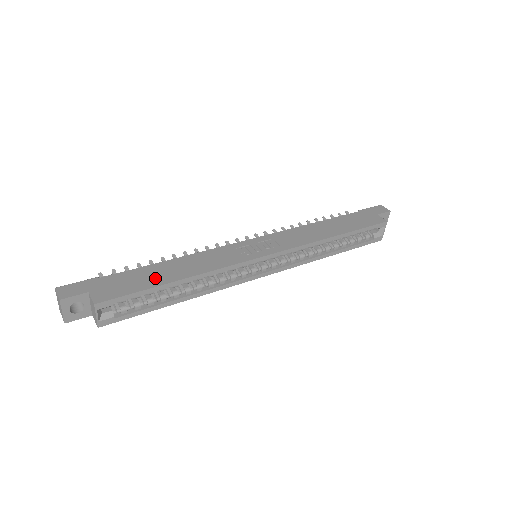
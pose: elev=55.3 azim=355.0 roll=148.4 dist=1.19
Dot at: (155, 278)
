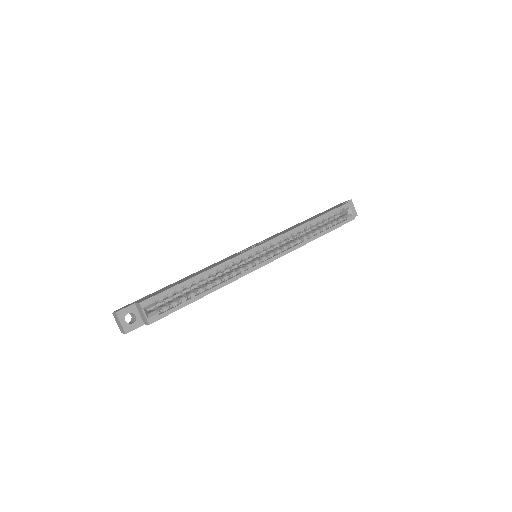
Dot at: (180, 282)
